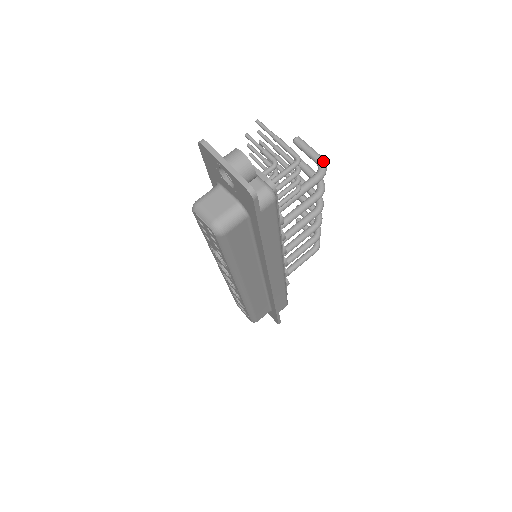
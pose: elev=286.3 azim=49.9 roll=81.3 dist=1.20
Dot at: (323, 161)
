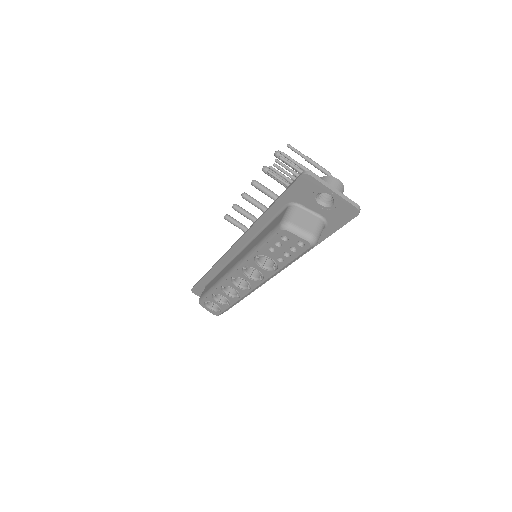
Dot at: occluded
